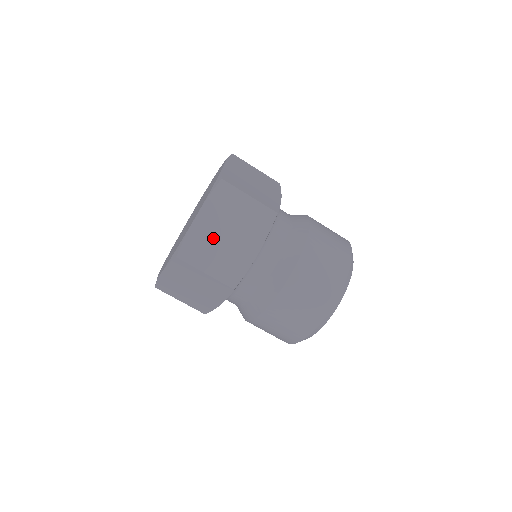
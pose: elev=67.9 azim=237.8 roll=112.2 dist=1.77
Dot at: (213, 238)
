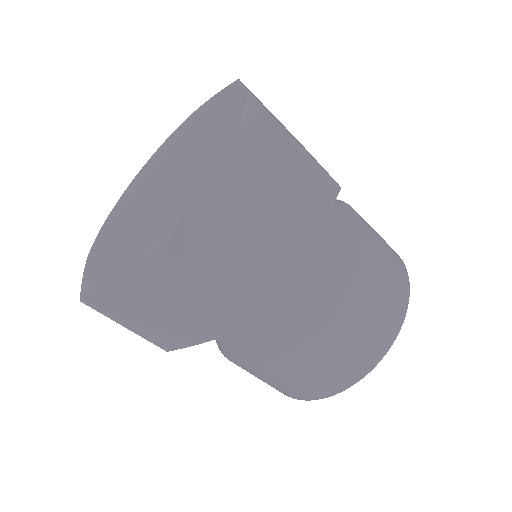
Dot at: (140, 305)
